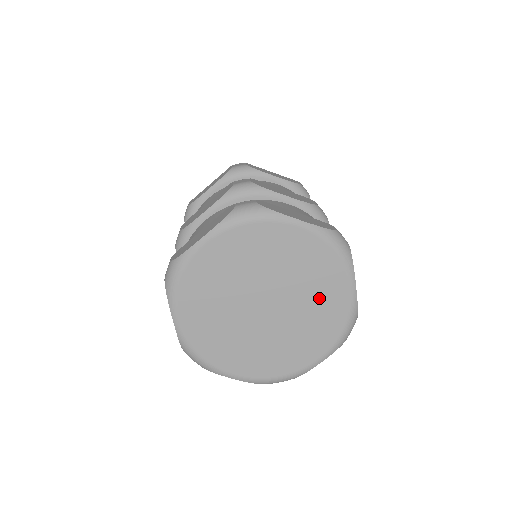
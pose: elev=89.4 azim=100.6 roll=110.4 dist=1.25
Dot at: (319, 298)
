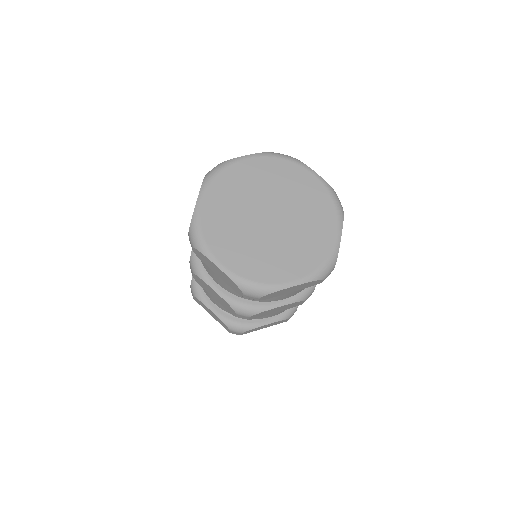
Dot at: (312, 229)
